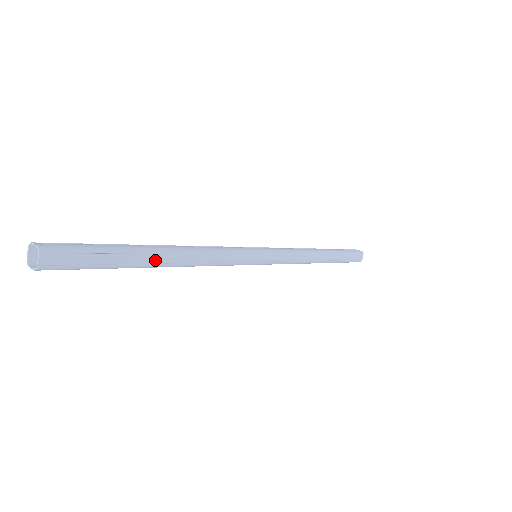
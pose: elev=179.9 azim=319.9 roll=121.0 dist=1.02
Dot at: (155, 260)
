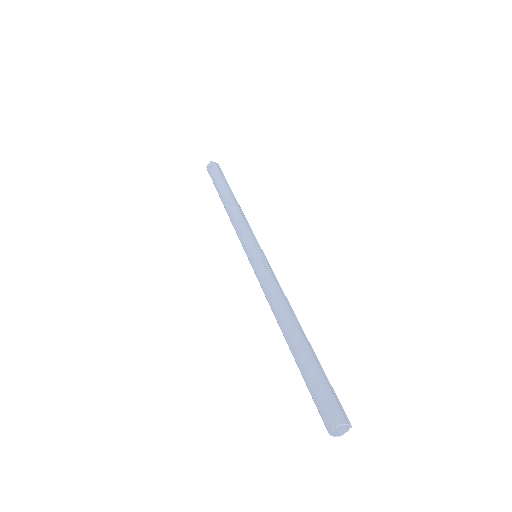
Dot at: occluded
